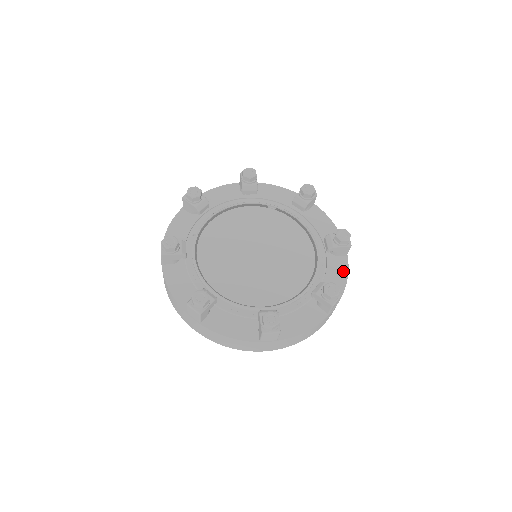
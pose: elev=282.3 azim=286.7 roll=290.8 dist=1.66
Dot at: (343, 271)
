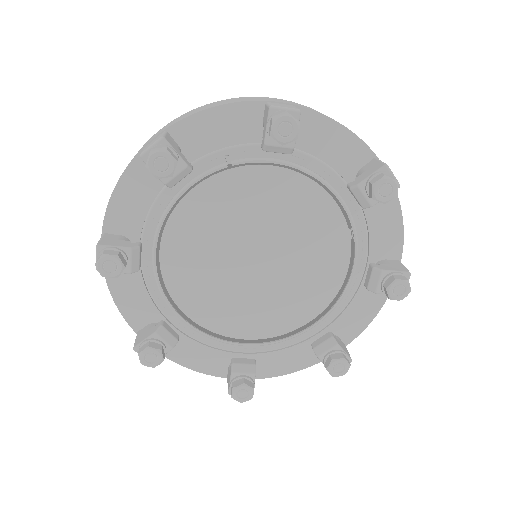
Dot at: (299, 364)
